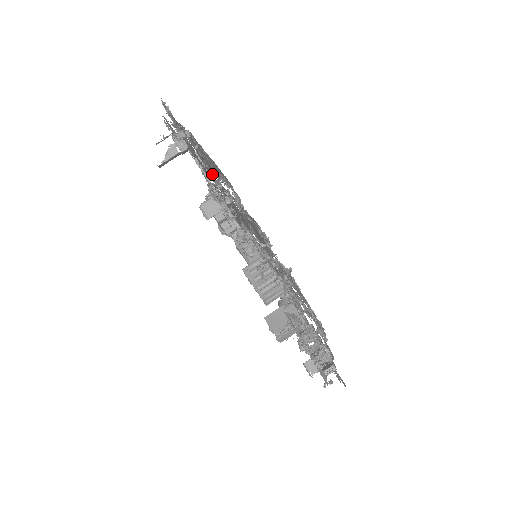
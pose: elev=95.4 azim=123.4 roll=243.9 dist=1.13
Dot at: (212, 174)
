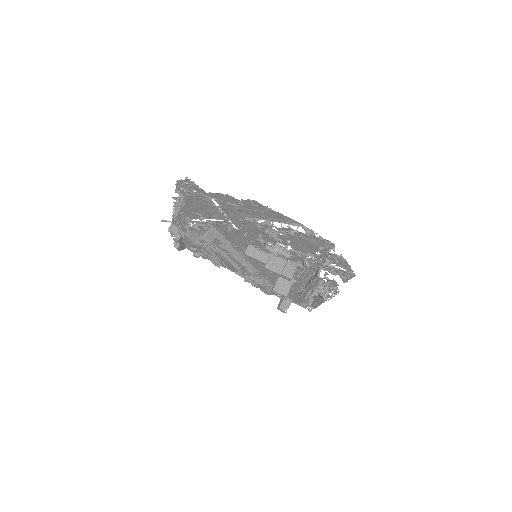
Dot at: (246, 218)
